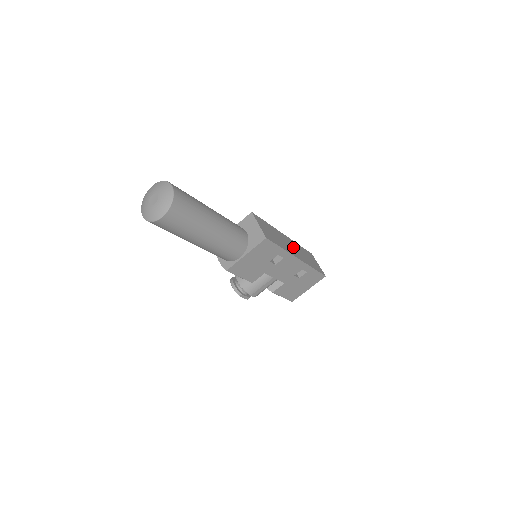
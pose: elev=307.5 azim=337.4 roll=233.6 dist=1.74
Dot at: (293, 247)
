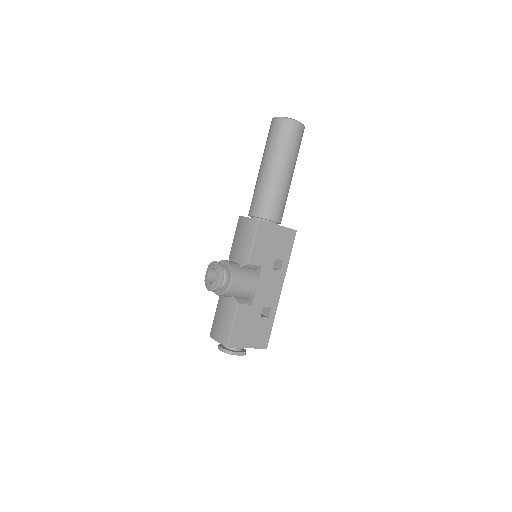
Dot at: occluded
